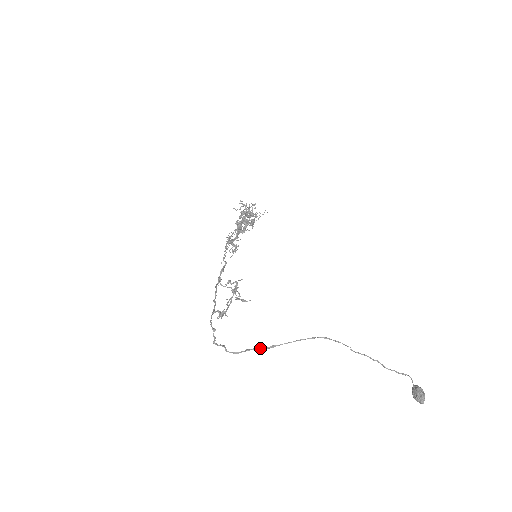
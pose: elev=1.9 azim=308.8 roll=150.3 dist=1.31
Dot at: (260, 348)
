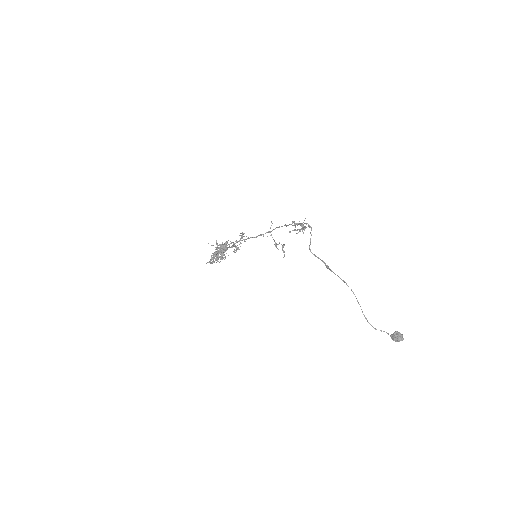
Dot at: (324, 262)
